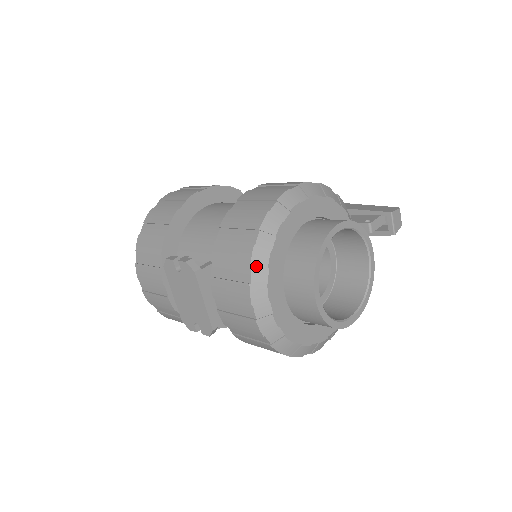
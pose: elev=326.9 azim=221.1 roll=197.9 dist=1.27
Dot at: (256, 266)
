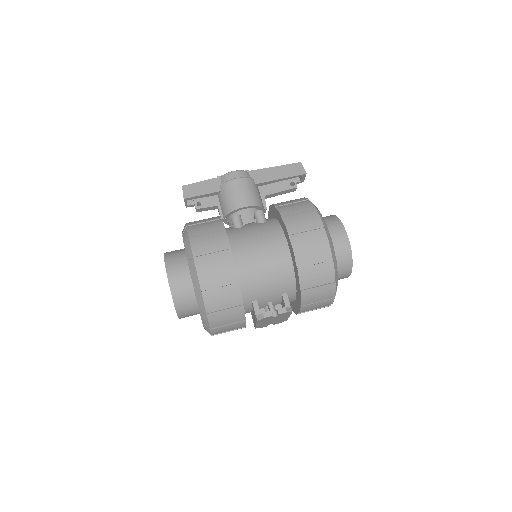
Dot at: occluded
